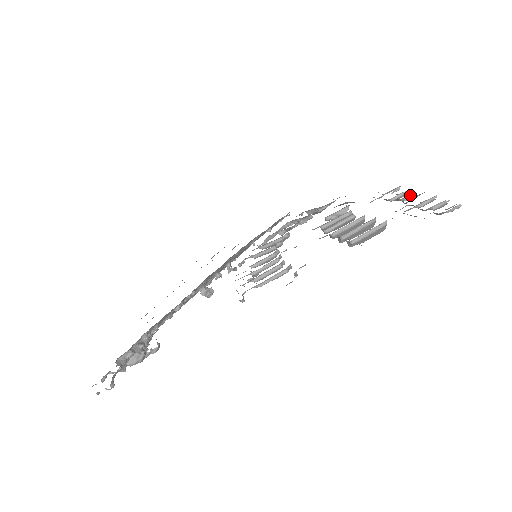
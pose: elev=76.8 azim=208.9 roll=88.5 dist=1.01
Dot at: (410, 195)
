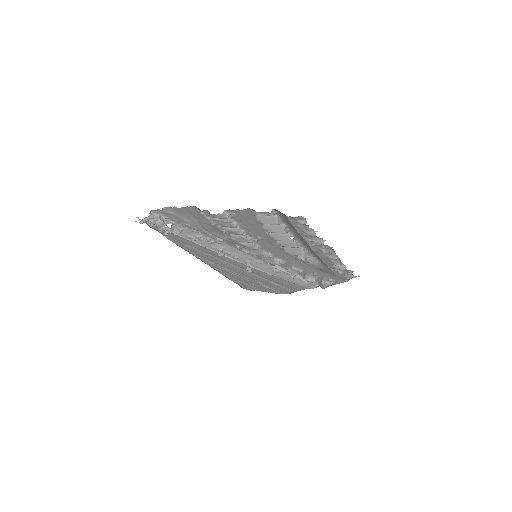
Dot at: (335, 257)
